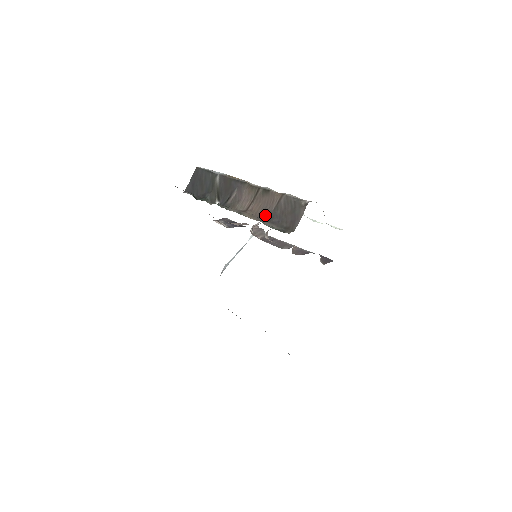
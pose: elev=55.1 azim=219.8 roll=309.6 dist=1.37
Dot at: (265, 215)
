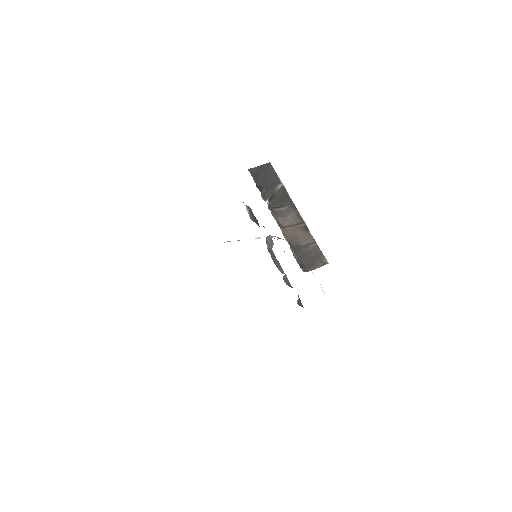
Dot at: (294, 243)
